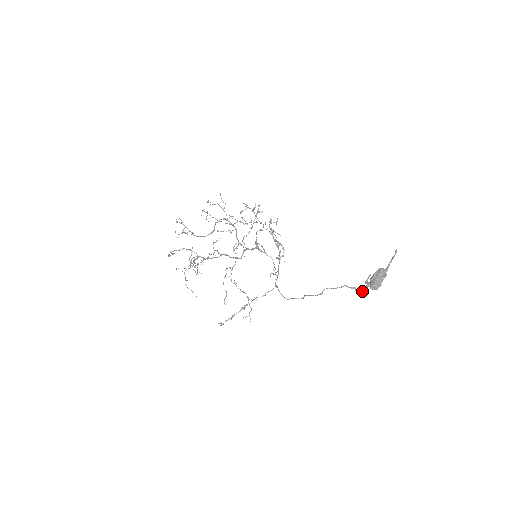
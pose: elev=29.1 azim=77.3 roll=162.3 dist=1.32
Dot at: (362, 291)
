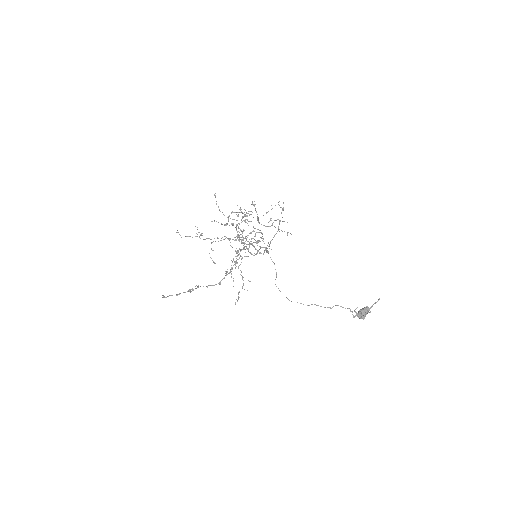
Dot at: (355, 316)
